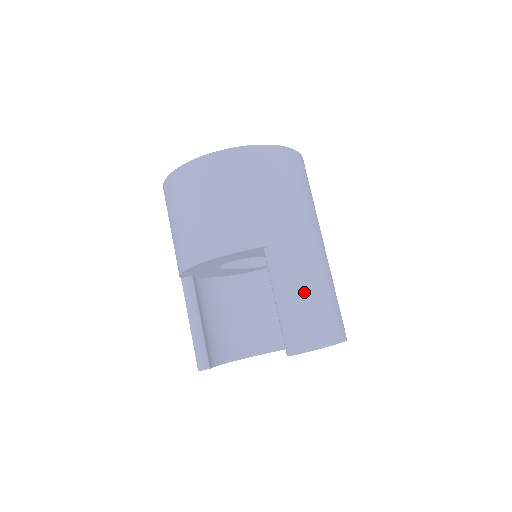
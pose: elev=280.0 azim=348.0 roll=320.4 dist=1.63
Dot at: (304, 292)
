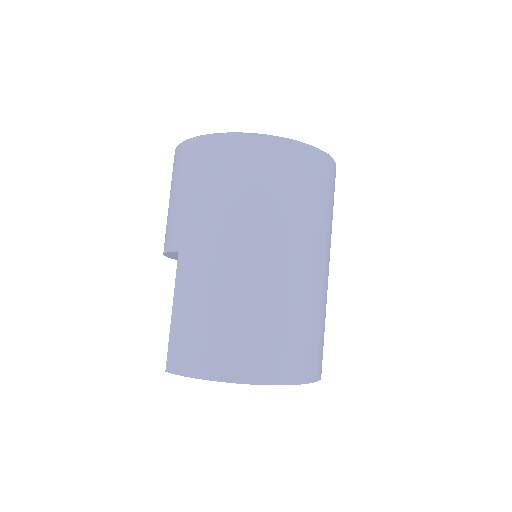
Dot at: (191, 309)
